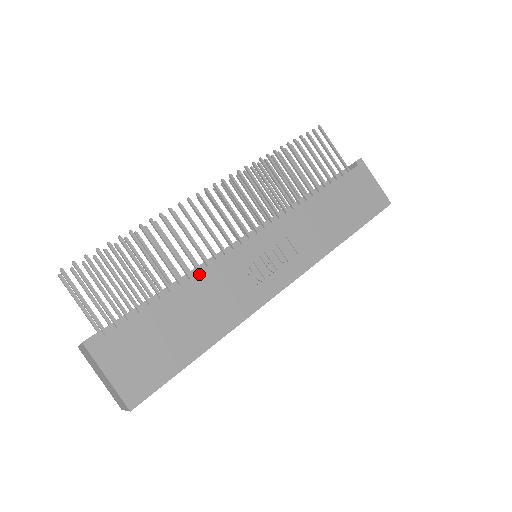
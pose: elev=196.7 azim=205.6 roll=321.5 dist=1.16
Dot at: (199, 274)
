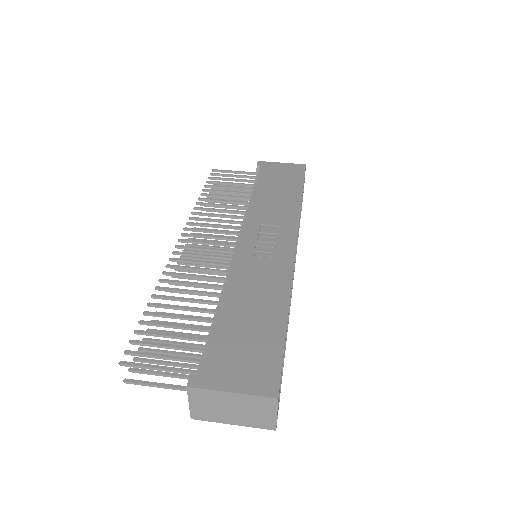
Dot at: (226, 284)
